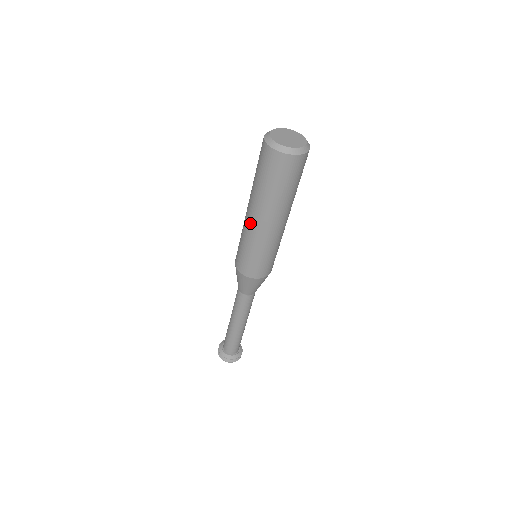
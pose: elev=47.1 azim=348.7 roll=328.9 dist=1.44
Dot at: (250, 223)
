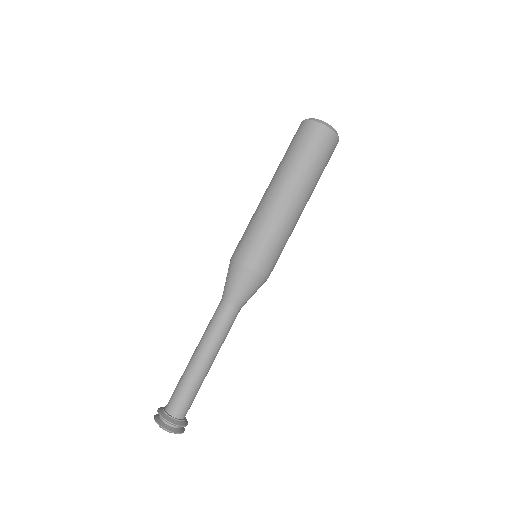
Dot at: (276, 201)
